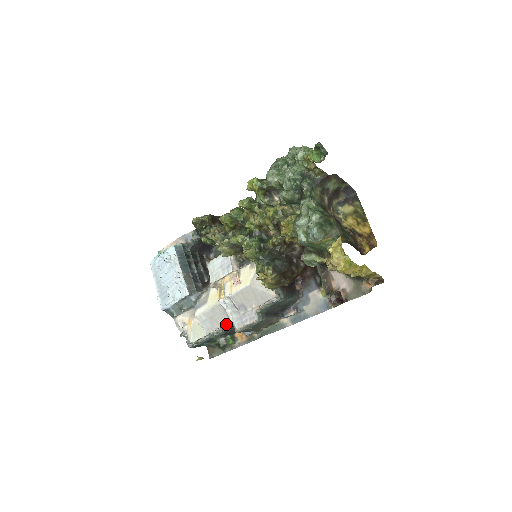
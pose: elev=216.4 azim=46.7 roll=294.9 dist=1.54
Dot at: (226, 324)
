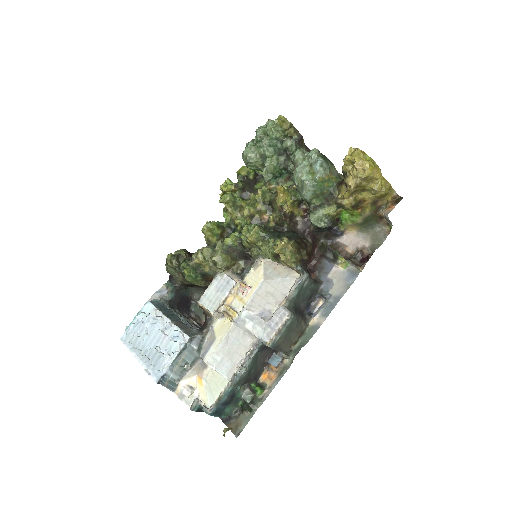
Dot at: (251, 346)
